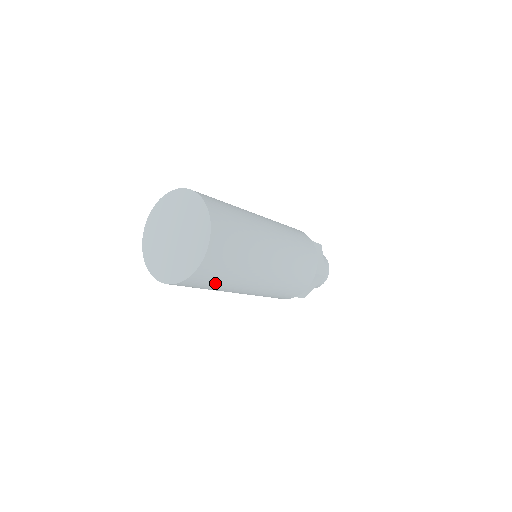
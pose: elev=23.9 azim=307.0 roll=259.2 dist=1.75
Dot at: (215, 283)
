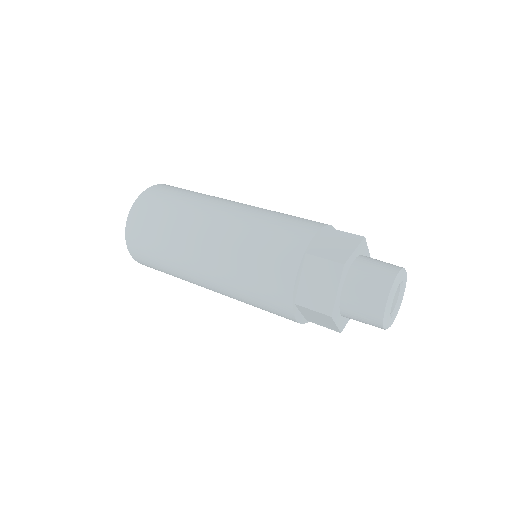
Dot at: (154, 246)
